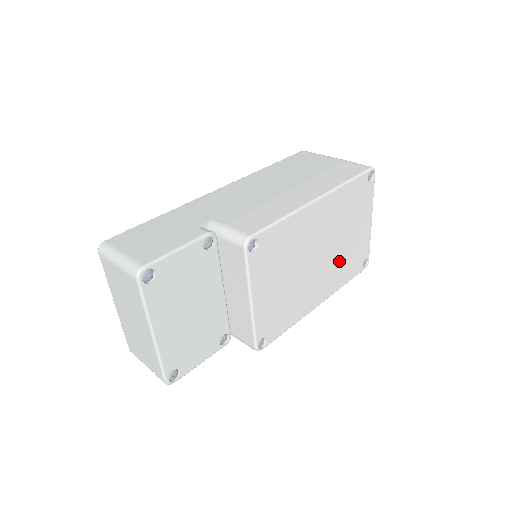
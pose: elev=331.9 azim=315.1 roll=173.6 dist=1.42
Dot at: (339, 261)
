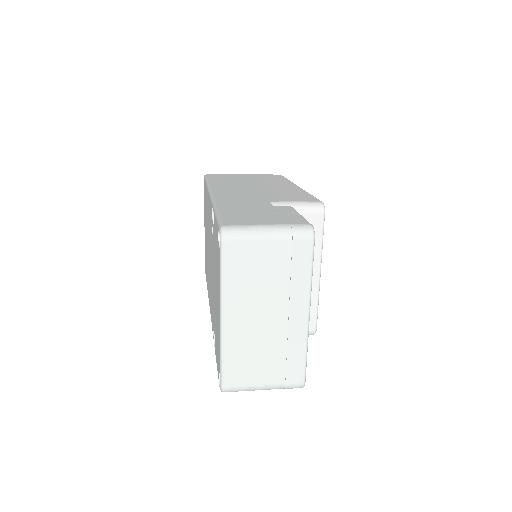
Dot at: occluded
